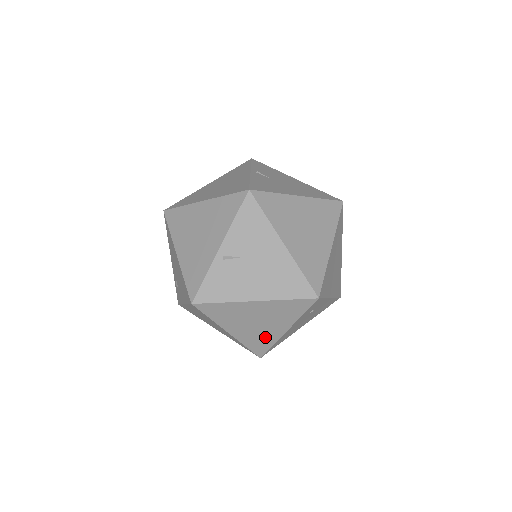
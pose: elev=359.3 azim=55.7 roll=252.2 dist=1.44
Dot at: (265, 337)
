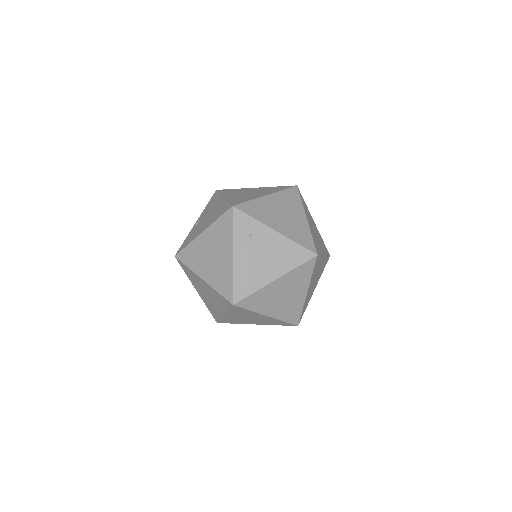
Dot at: (224, 272)
